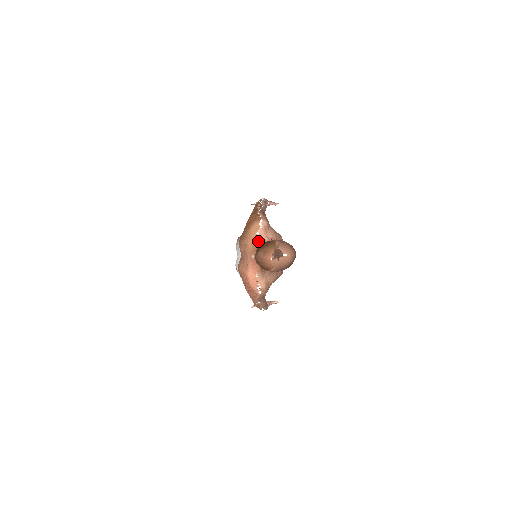
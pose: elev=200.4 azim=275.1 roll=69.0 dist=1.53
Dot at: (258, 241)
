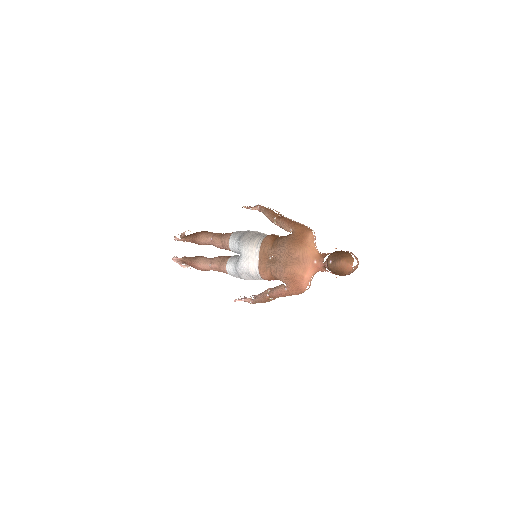
Dot at: occluded
